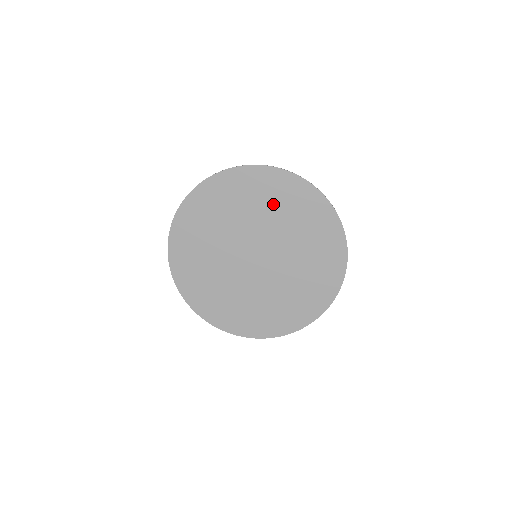
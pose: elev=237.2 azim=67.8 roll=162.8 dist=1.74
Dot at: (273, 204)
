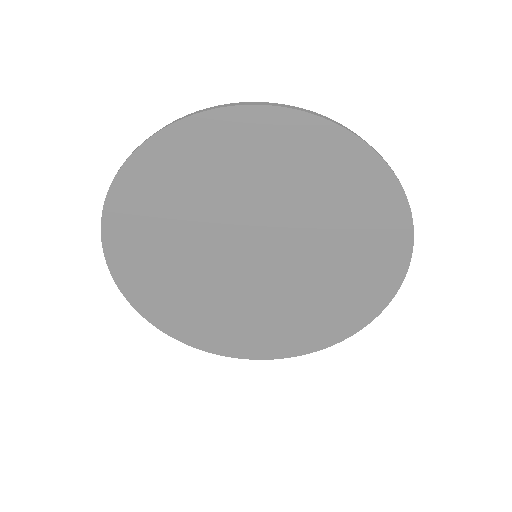
Dot at: (291, 178)
